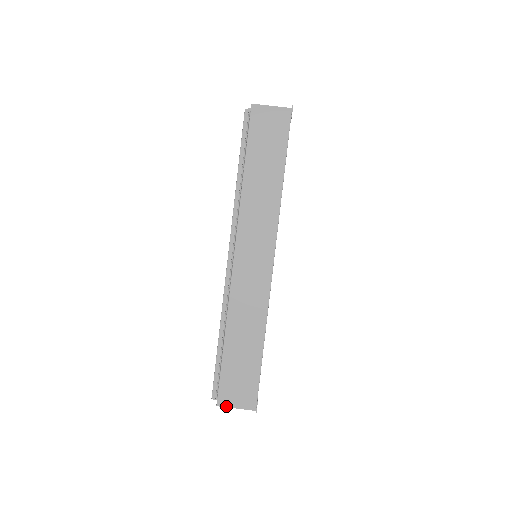
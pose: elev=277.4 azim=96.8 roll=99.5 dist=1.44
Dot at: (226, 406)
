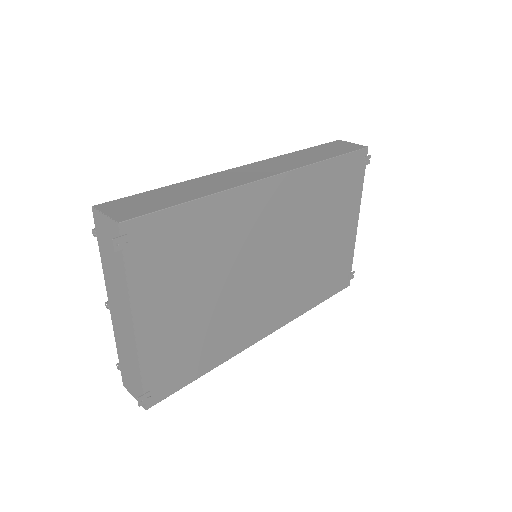
Dot at: (99, 209)
